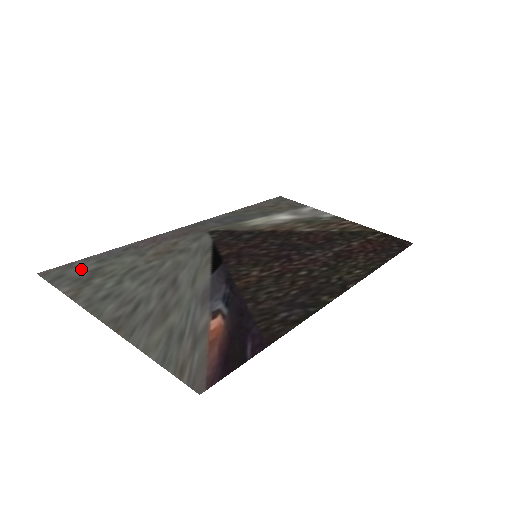
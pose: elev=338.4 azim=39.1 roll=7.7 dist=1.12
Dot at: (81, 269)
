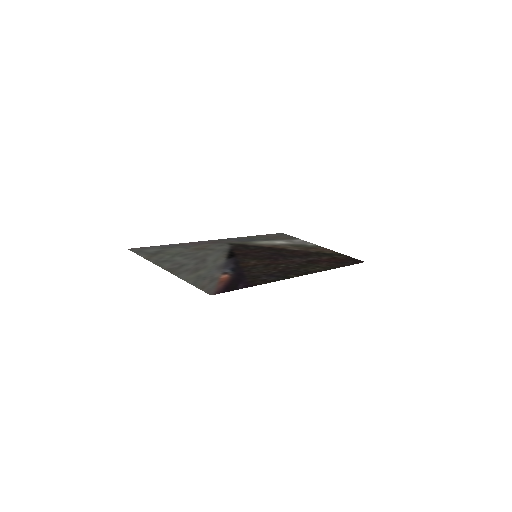
Dot at: (151, 250)
